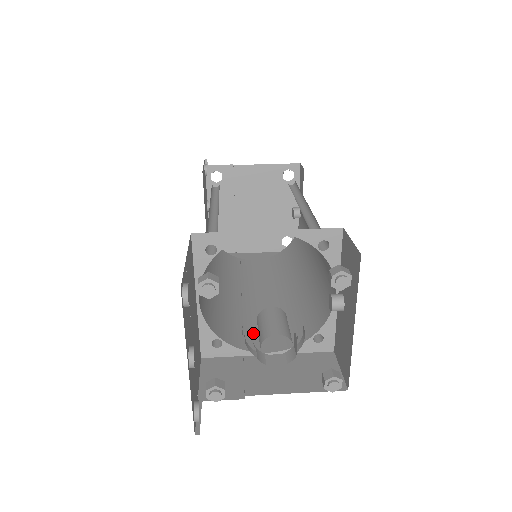
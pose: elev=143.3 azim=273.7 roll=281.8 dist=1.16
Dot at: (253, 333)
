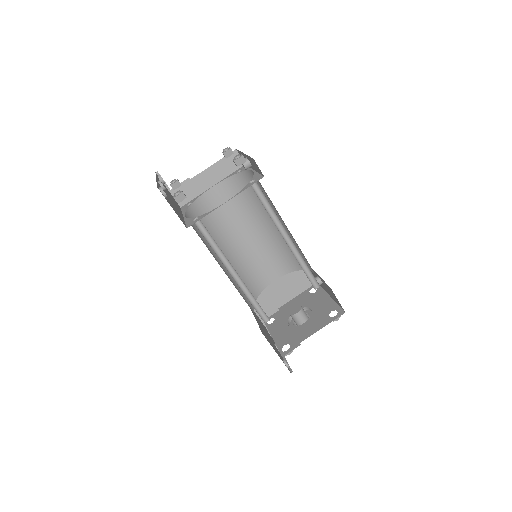
Dot at: (261, 272)
